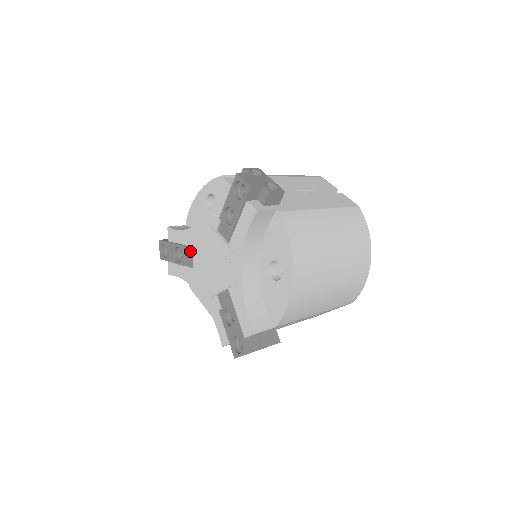
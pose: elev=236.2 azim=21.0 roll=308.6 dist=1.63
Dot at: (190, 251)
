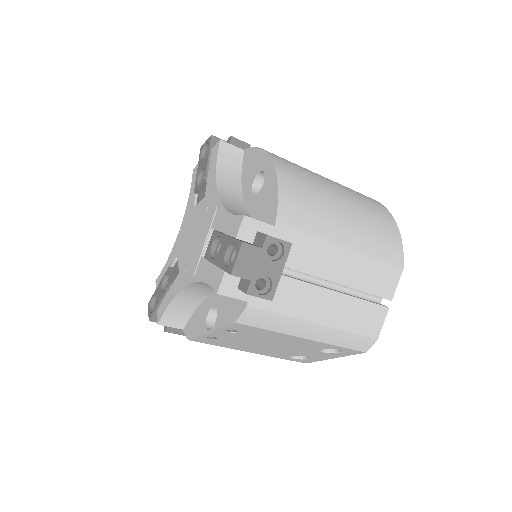
Dot at: (176, 267)
